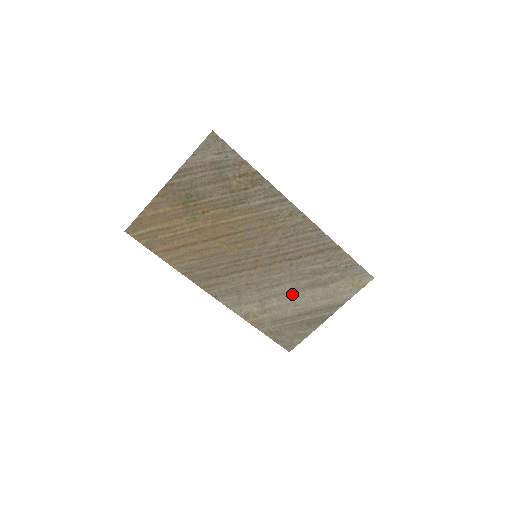
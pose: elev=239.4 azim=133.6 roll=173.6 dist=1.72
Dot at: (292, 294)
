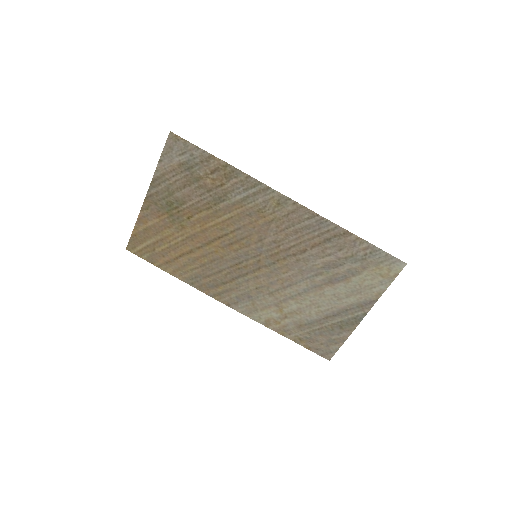
Dot at: (310, 294)
